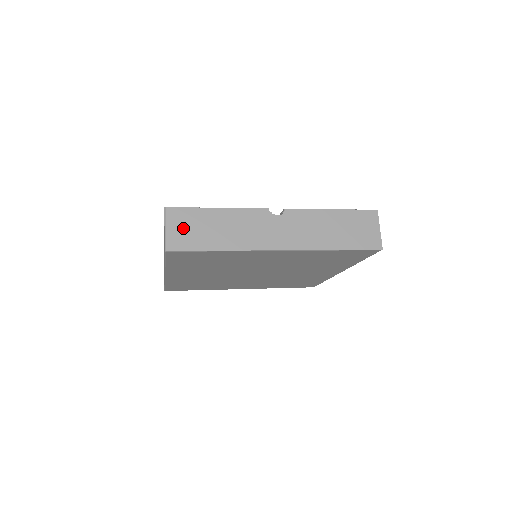
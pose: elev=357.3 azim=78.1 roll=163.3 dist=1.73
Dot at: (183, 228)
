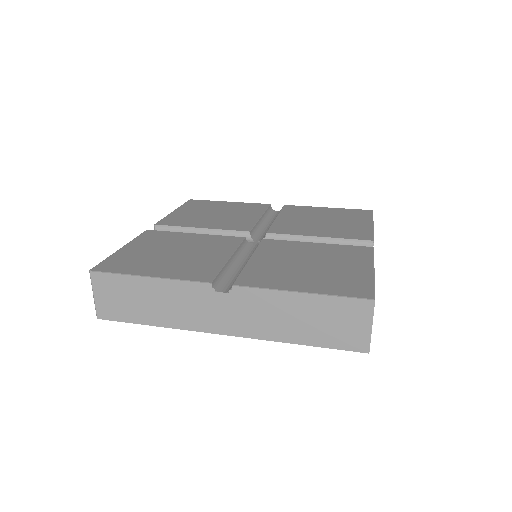
Dot at: (111, 297)
